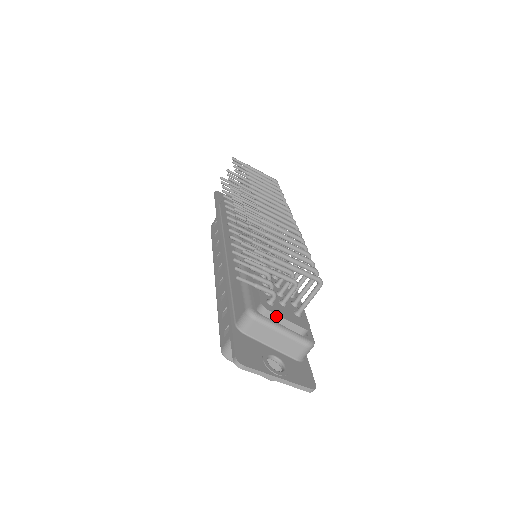
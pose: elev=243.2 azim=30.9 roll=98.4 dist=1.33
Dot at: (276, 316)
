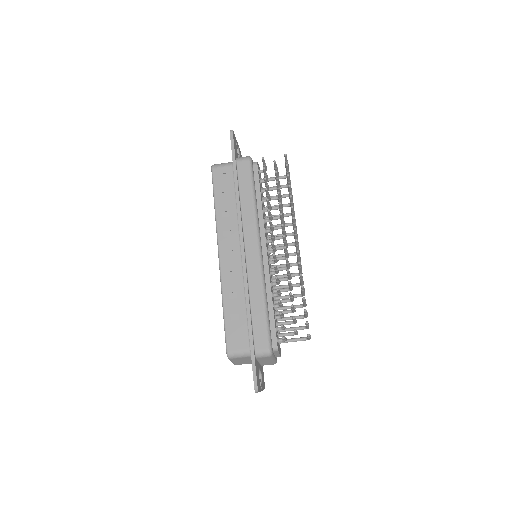
Dot at: (278, 353)
